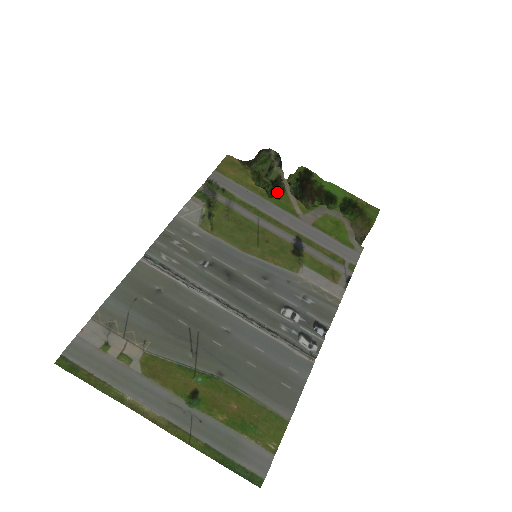
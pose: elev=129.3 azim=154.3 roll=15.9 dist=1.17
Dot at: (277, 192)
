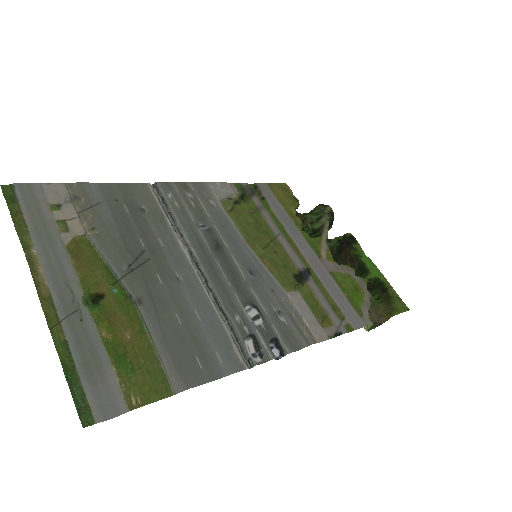
Dot at: (313, 237)
